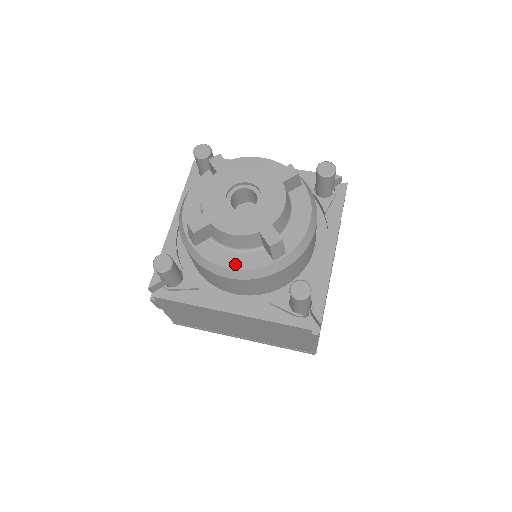
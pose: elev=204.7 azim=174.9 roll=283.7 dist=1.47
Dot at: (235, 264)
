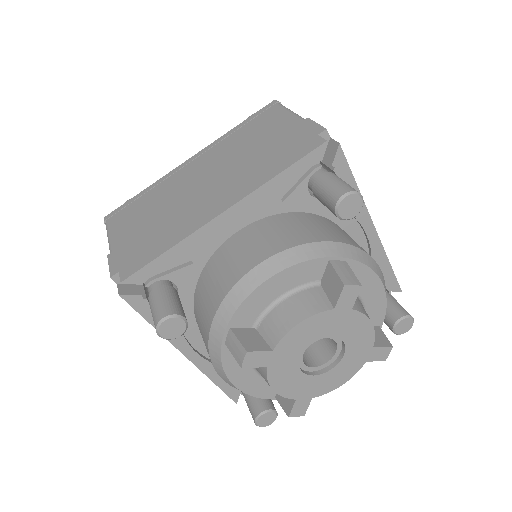
Dot at: (243, 384)
